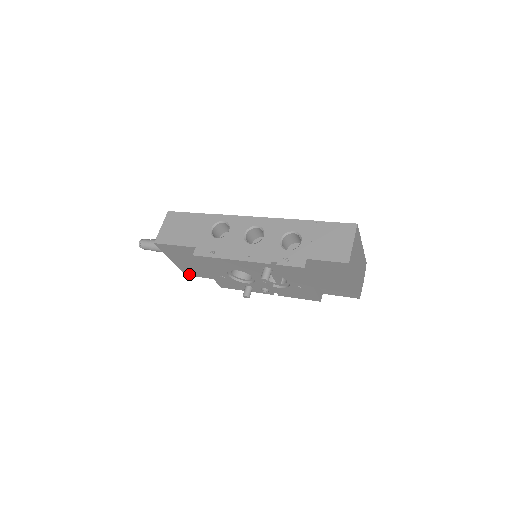
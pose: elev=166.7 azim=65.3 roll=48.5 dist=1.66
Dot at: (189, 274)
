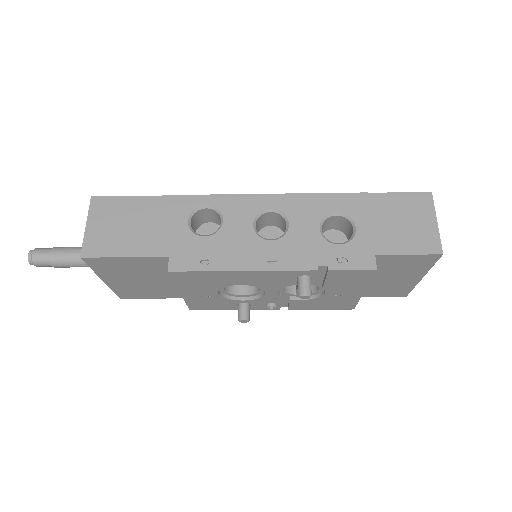
Dot at: (128, 296)
